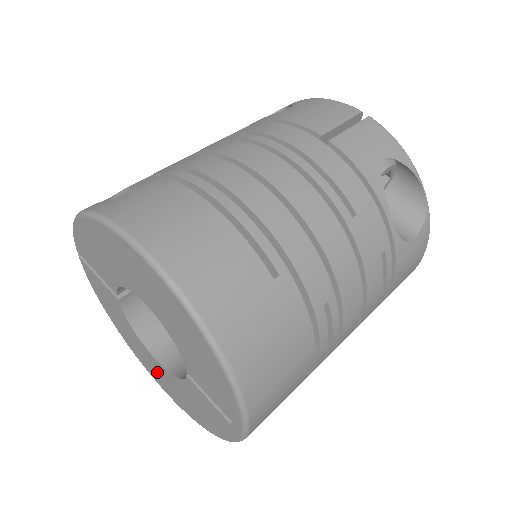
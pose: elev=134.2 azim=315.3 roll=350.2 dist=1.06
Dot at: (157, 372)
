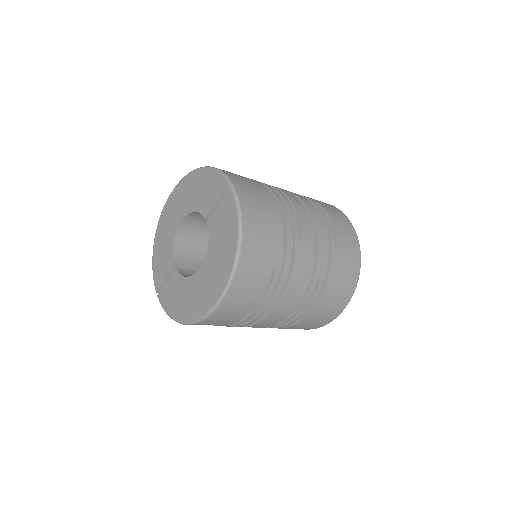
Dot at: (207, 284)
